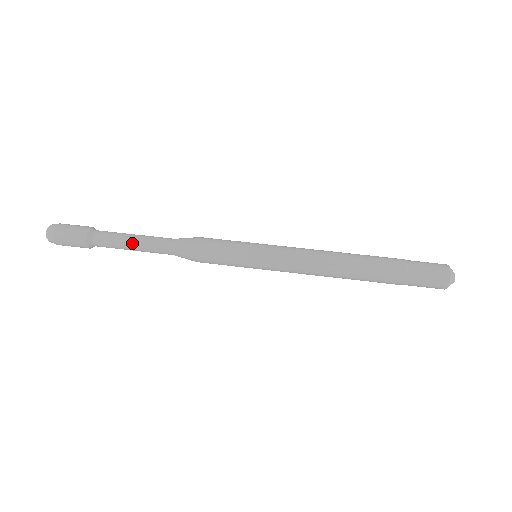
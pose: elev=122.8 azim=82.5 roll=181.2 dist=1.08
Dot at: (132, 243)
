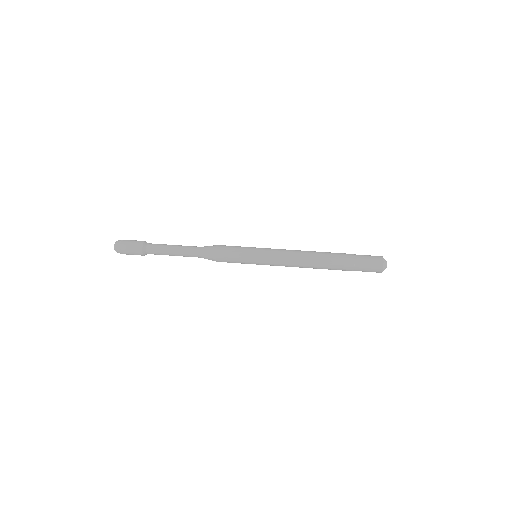
Dot at: (173, 252)
